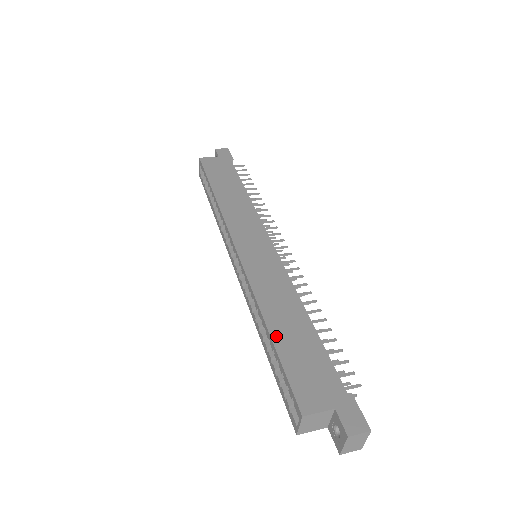
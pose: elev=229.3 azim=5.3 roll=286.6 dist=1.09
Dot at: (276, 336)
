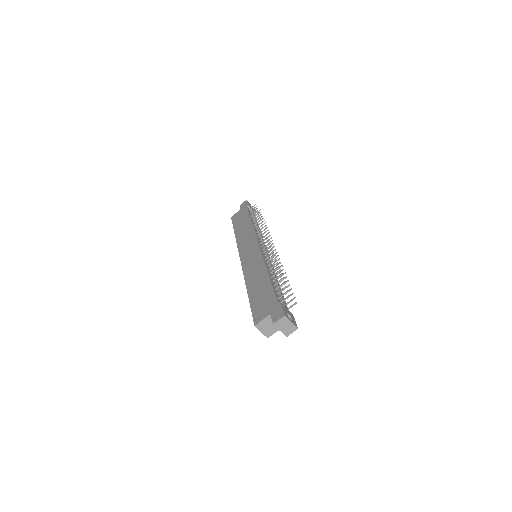
Dot at: (250, 294)
